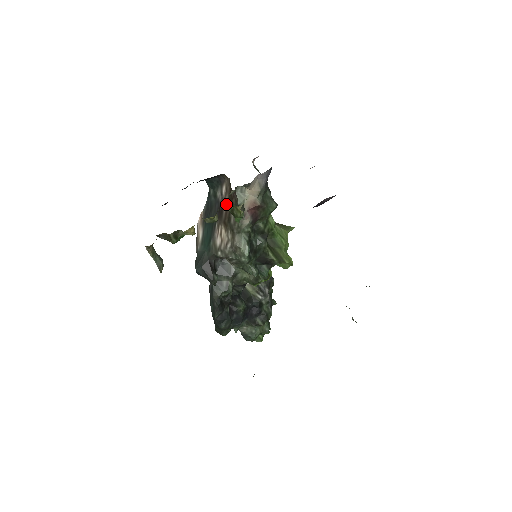
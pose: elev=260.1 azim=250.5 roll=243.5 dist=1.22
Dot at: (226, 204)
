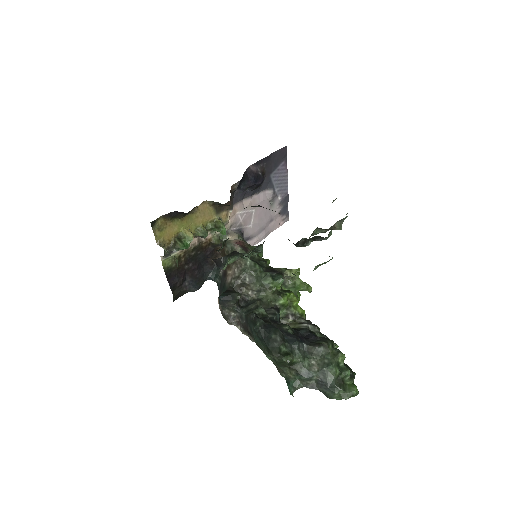
Dot at: occluded
